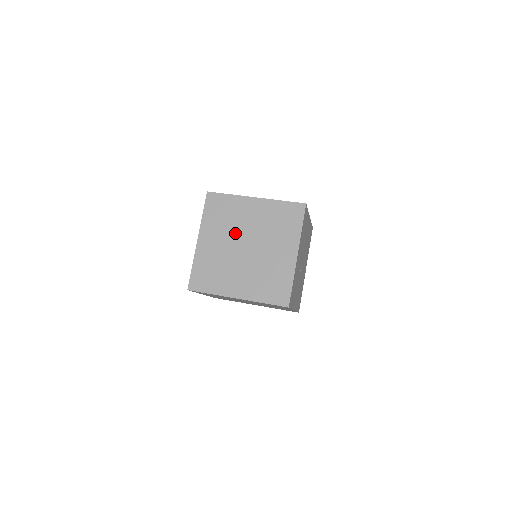
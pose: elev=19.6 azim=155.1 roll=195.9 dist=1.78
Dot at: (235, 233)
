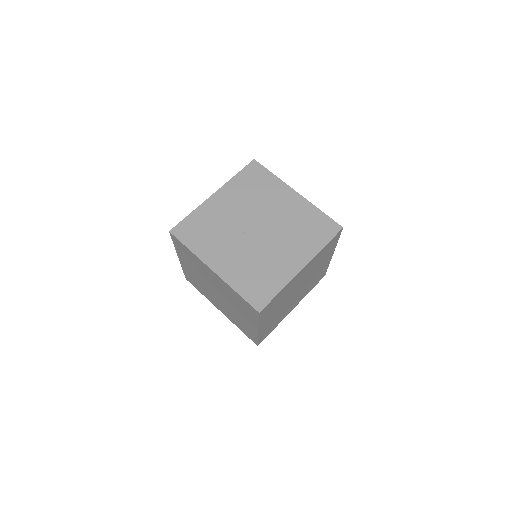
Dot at: occluded
